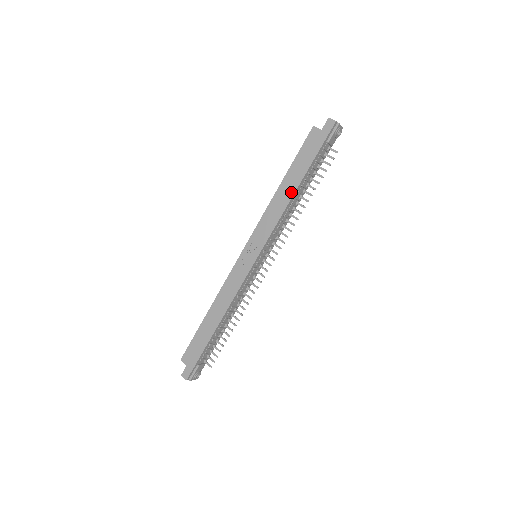
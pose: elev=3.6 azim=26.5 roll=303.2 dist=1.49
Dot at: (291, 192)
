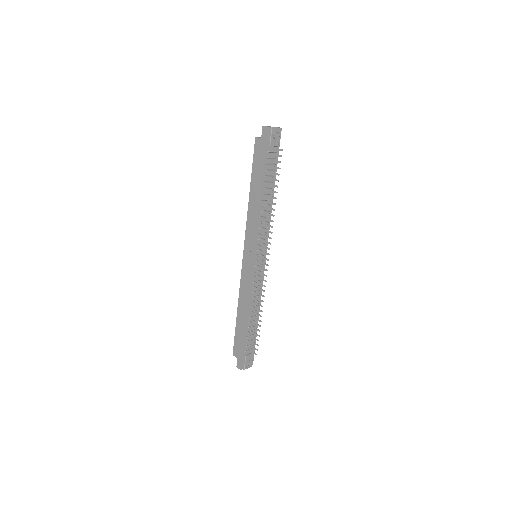
Dot at: (258, 197)
